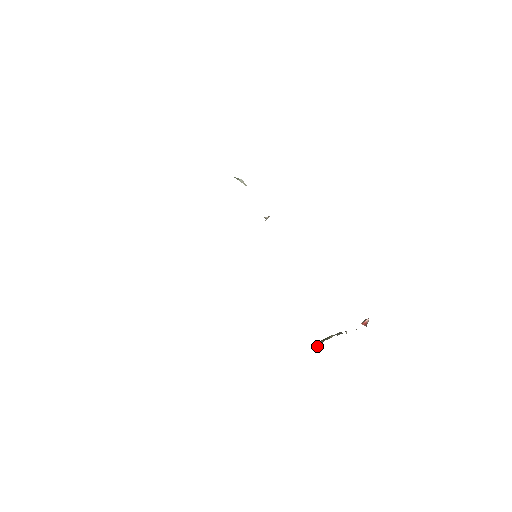
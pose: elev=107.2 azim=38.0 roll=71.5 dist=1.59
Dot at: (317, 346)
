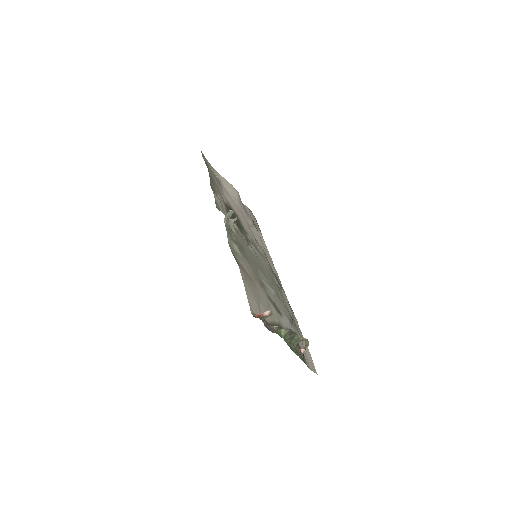
Dot at: (305, 347)
